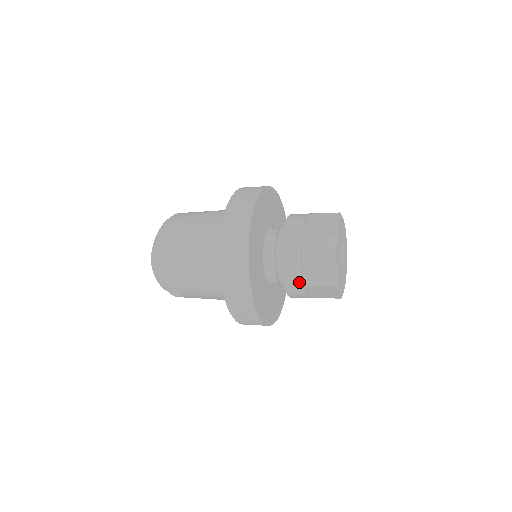
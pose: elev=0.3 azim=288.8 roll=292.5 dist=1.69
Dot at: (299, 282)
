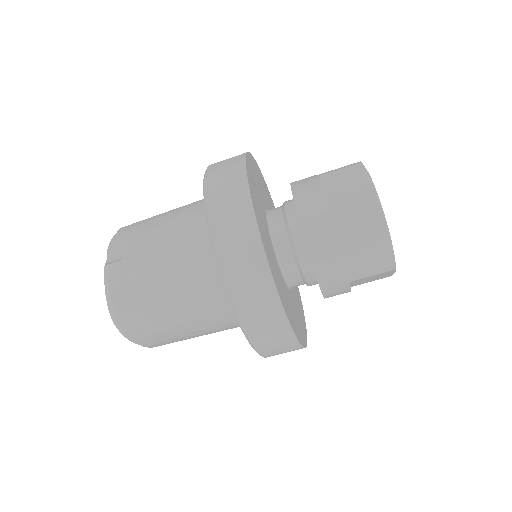
Dot at: (312, 177)
